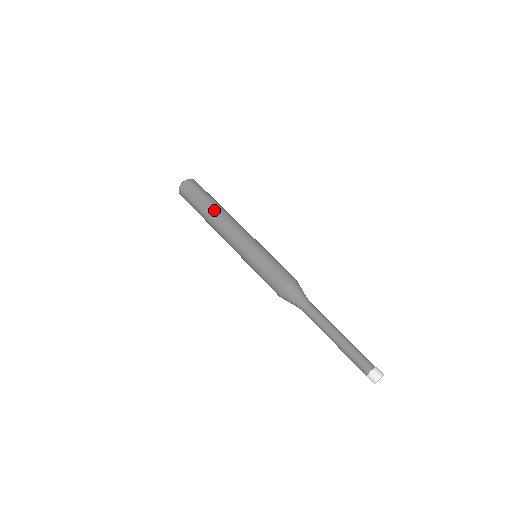
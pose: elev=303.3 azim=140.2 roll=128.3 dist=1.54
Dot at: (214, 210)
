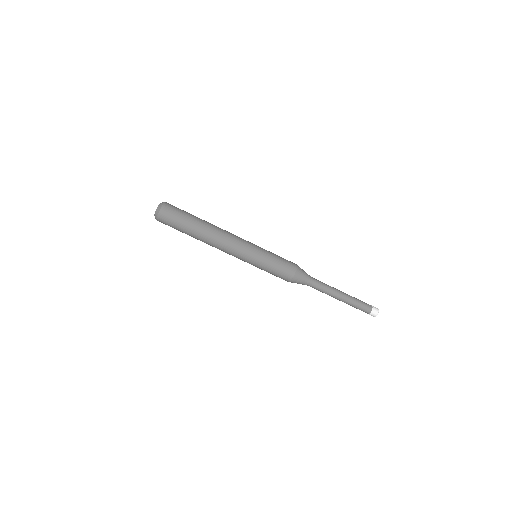
Dot at: (206, 227)
